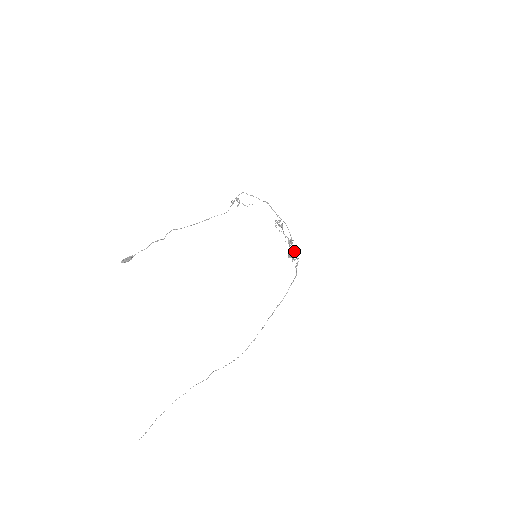
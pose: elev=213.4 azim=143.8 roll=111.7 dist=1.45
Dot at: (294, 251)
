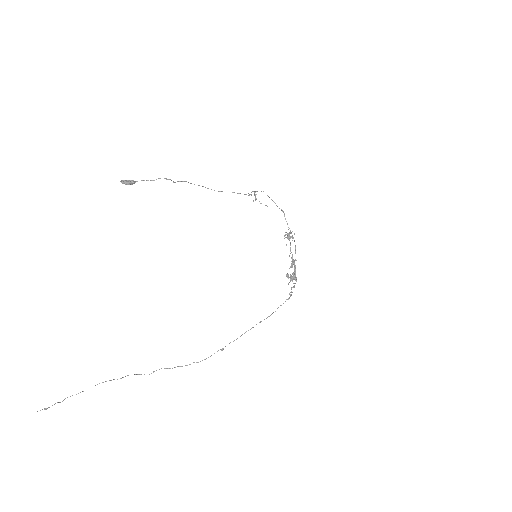
Dot at: (295, 271)
